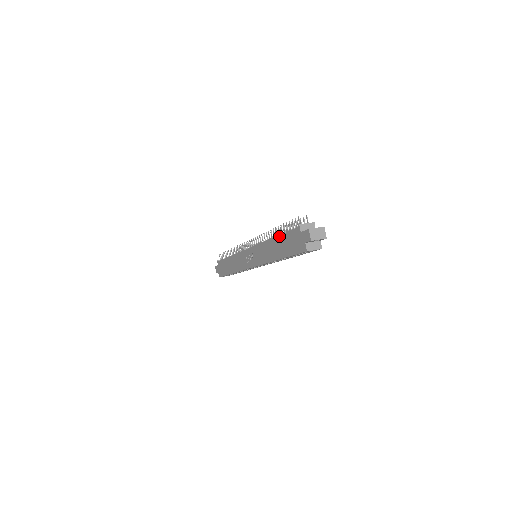
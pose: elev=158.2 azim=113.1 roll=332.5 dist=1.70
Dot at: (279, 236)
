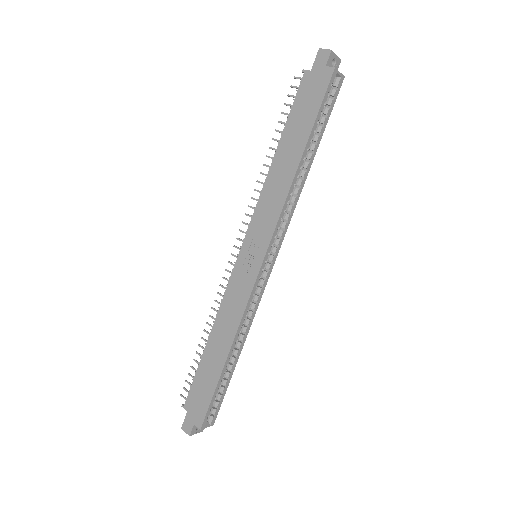
Dot at: (283, 133)
